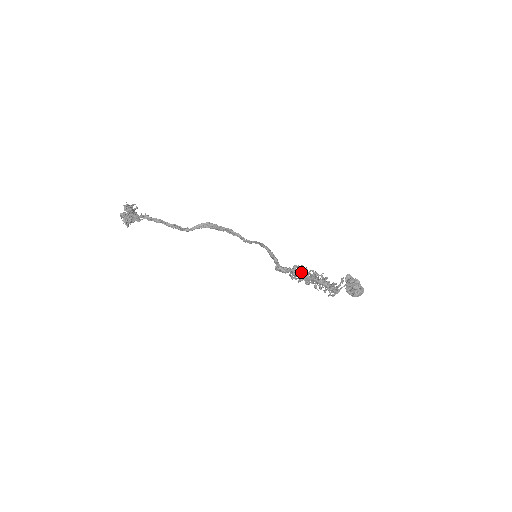
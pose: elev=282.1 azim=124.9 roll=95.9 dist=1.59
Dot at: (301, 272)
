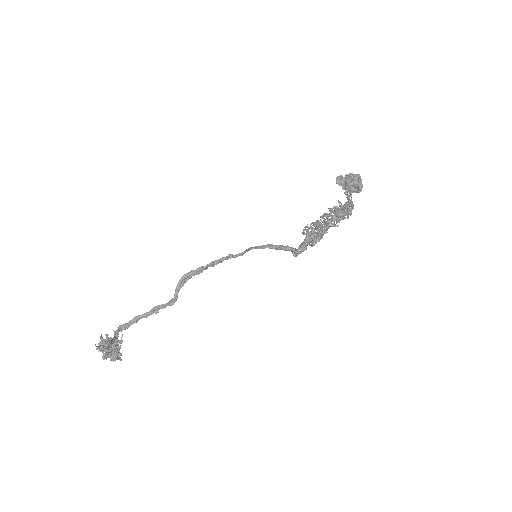
Dot at: (318, 233)
